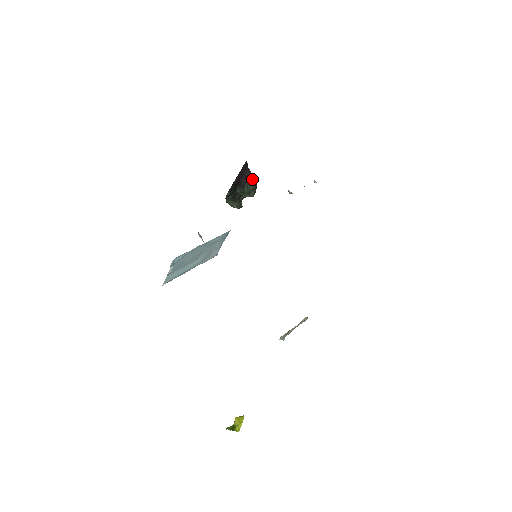
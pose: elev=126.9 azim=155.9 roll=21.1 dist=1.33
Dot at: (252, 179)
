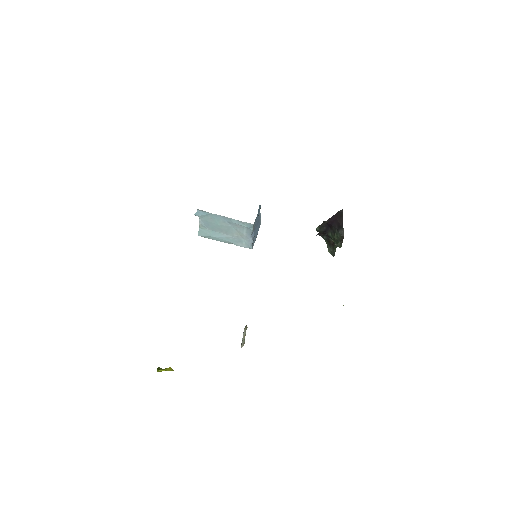
Dot at: (342, 229)
